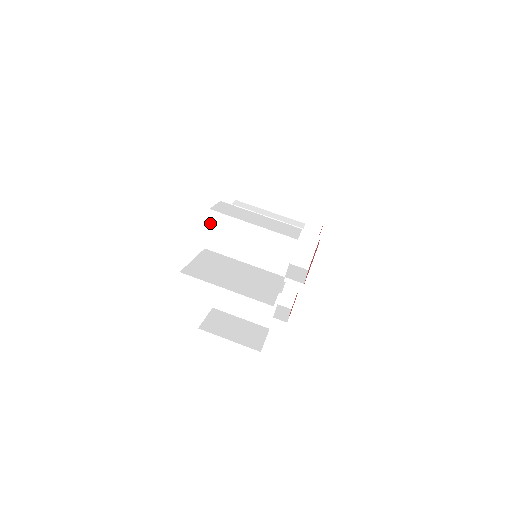
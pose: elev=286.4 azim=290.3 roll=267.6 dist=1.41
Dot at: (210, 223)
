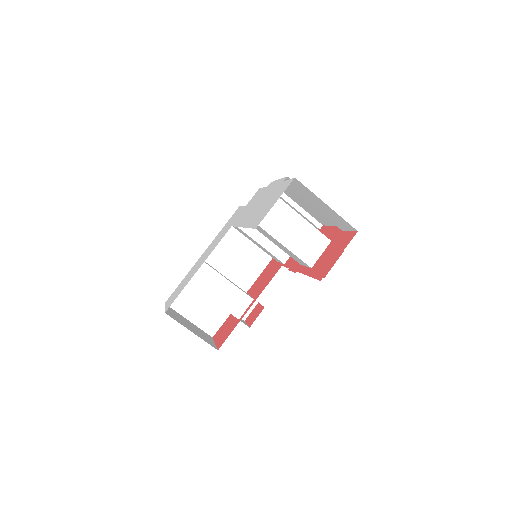
Dot at: occluded
